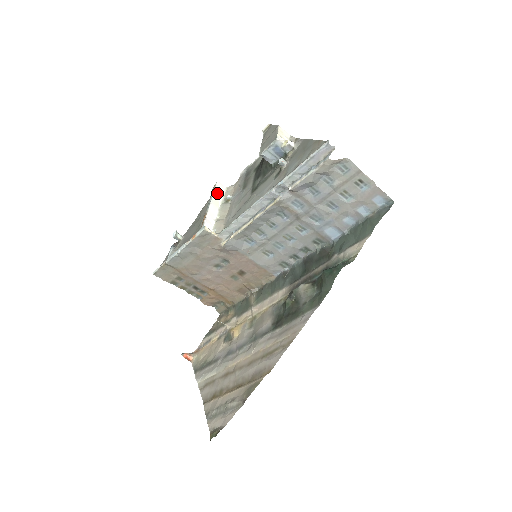
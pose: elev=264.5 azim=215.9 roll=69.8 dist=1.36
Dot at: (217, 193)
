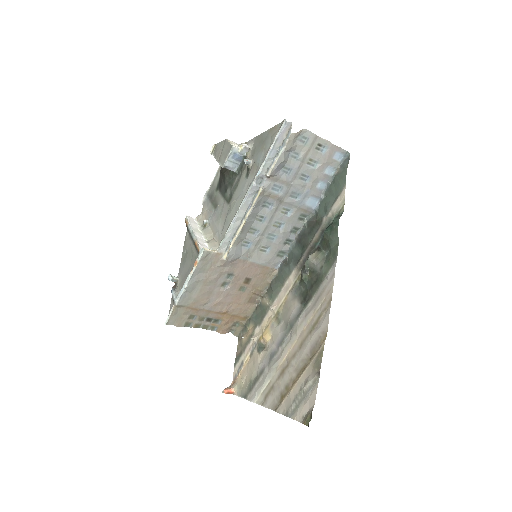
Dot at: (192, 224)
